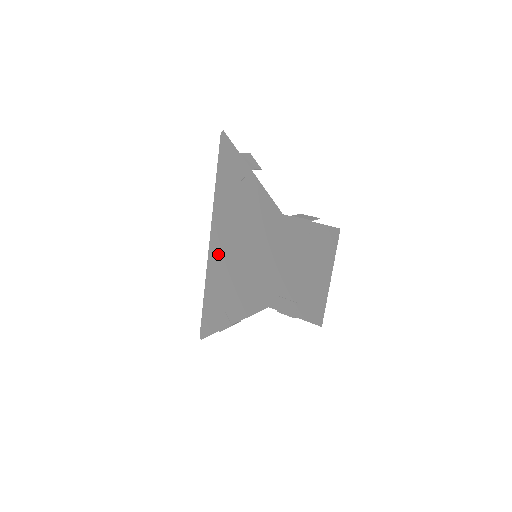
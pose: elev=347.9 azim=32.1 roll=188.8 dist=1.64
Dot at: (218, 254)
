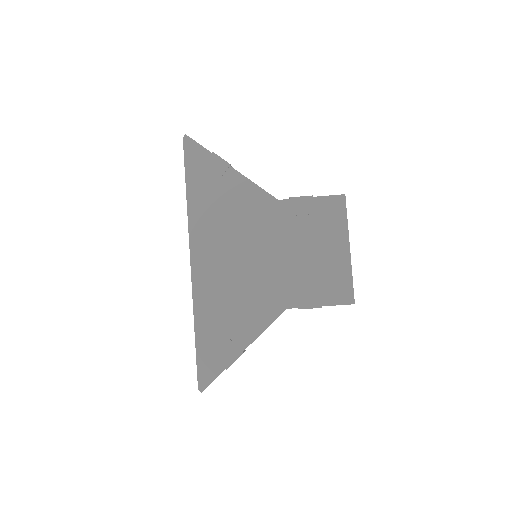
Dot at: (205, 271)
